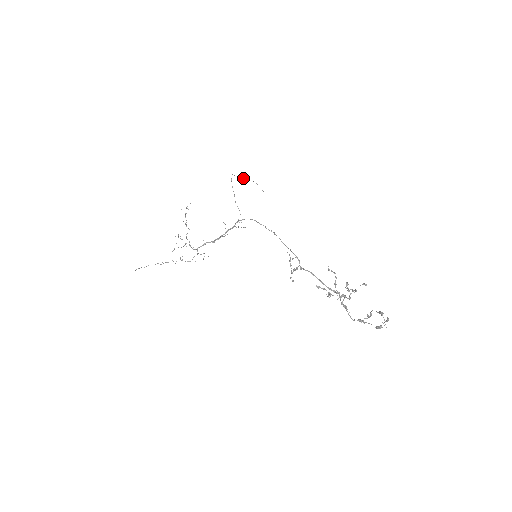
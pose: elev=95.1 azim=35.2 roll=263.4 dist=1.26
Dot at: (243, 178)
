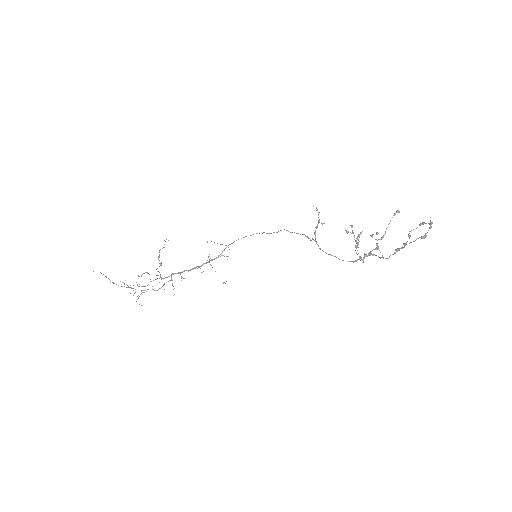
Dot at: occluded
